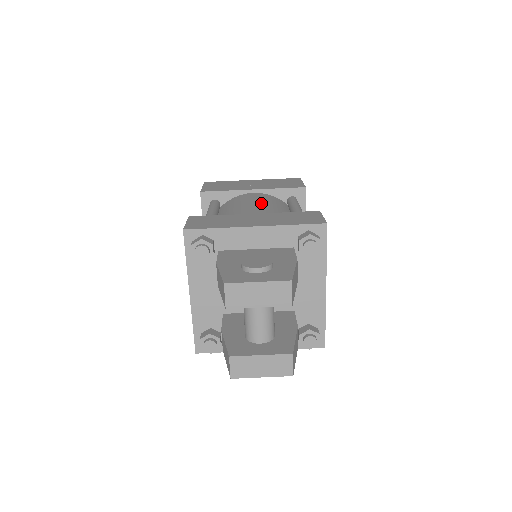
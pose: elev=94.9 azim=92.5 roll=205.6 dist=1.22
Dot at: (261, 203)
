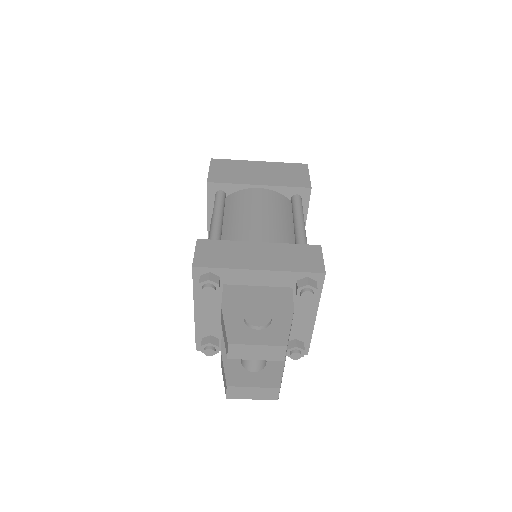
Dot at: (266, 213)
